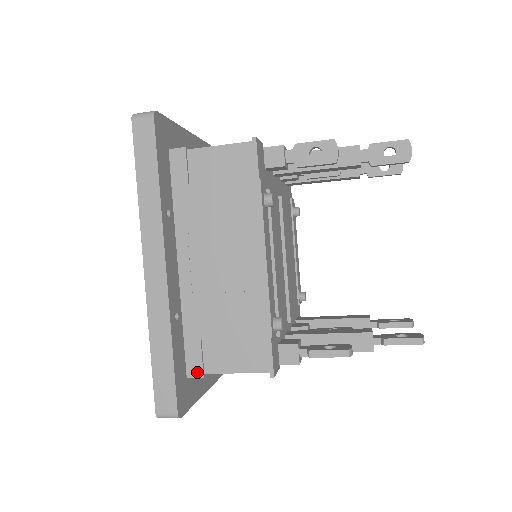
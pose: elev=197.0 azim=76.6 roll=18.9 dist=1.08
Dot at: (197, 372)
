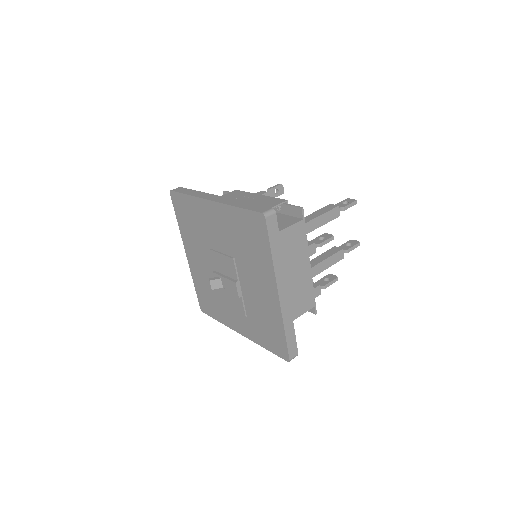
Dot at: occluded
